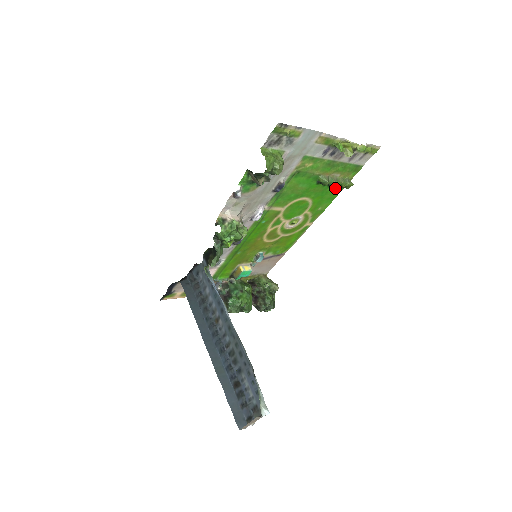
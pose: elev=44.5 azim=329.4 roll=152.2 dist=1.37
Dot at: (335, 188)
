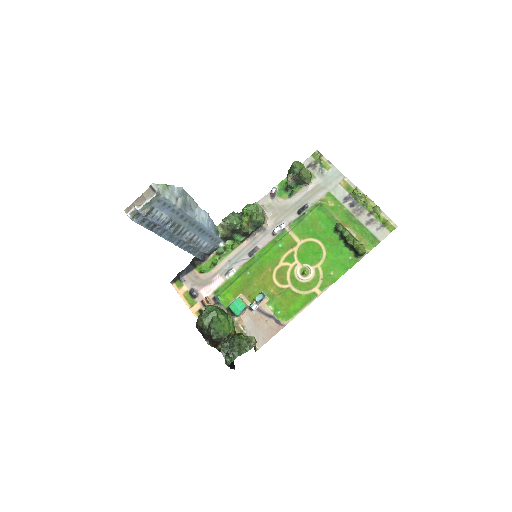
Dot at: (351, 254)
